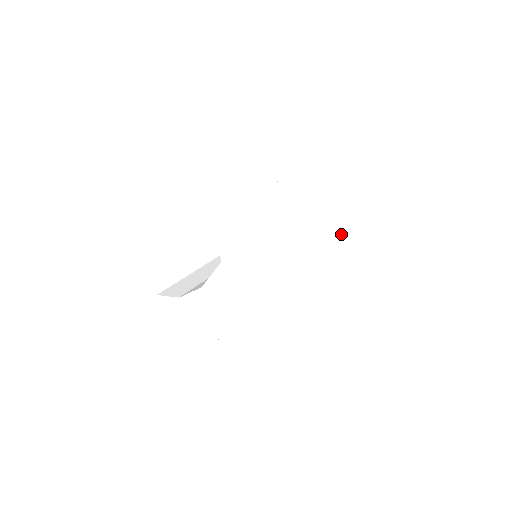
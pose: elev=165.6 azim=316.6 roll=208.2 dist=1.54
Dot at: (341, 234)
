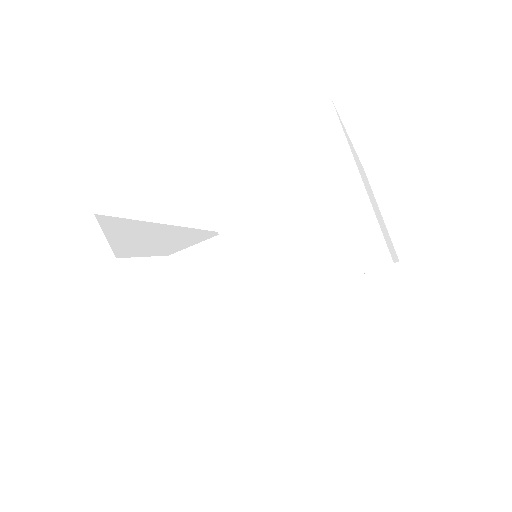
Dot at: (387, 234)
